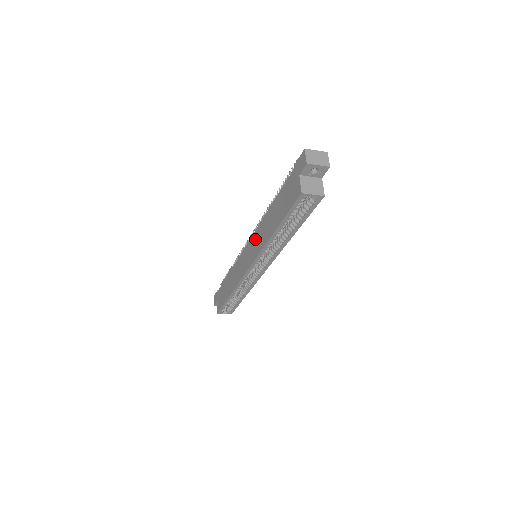
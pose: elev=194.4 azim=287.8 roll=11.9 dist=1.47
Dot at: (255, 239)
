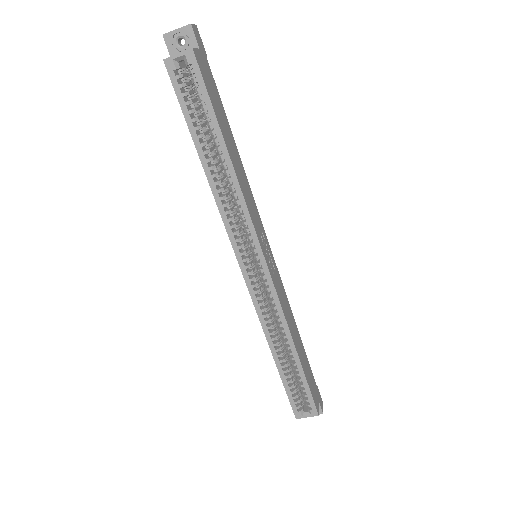
Dot at: occluded
